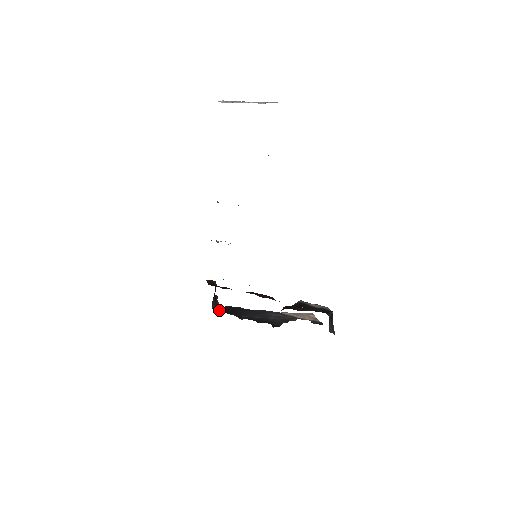
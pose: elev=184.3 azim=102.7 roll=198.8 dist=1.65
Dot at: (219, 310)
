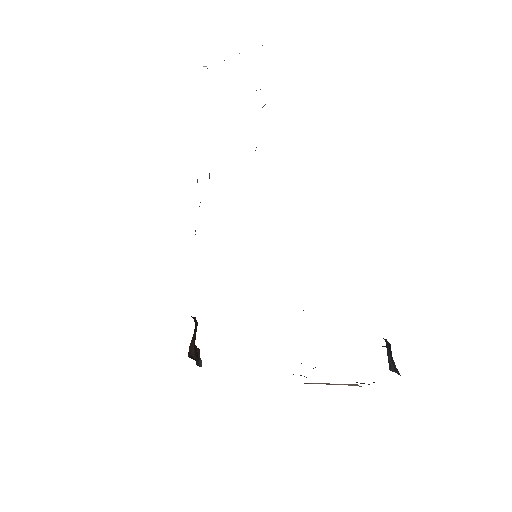
Dot at: occluded
